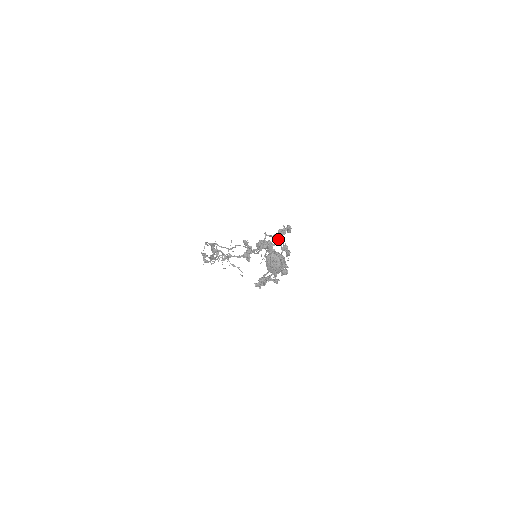
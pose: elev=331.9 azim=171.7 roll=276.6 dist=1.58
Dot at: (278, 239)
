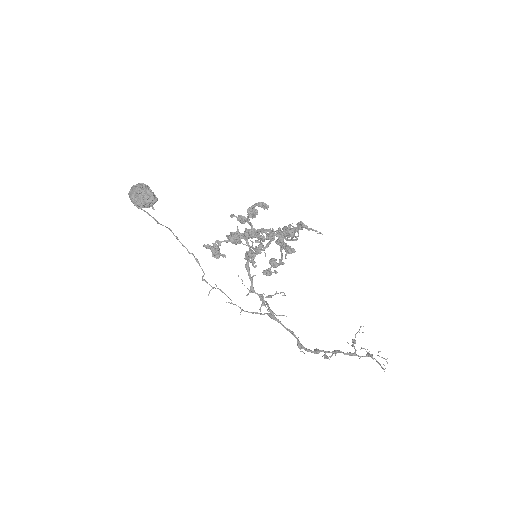
Dot at: (242, 217)
